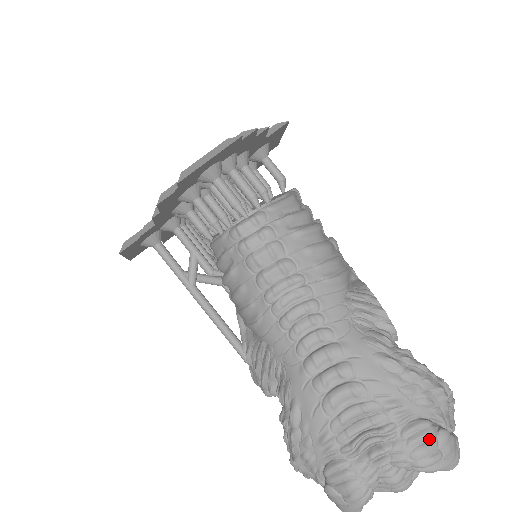
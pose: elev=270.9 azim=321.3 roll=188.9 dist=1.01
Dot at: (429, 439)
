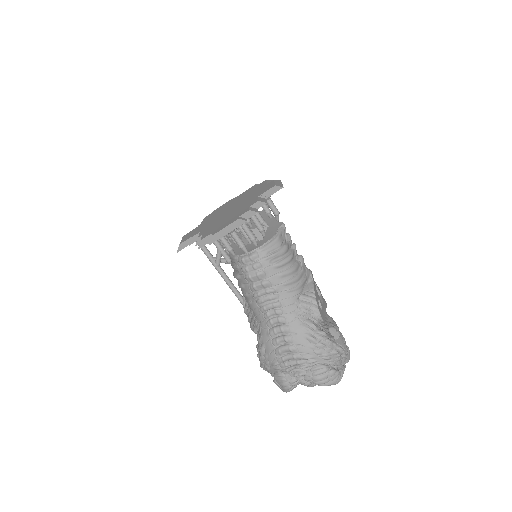
Dot at: (324, 374)
